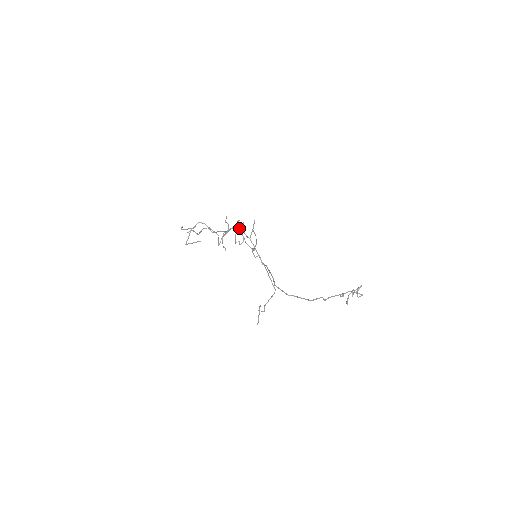
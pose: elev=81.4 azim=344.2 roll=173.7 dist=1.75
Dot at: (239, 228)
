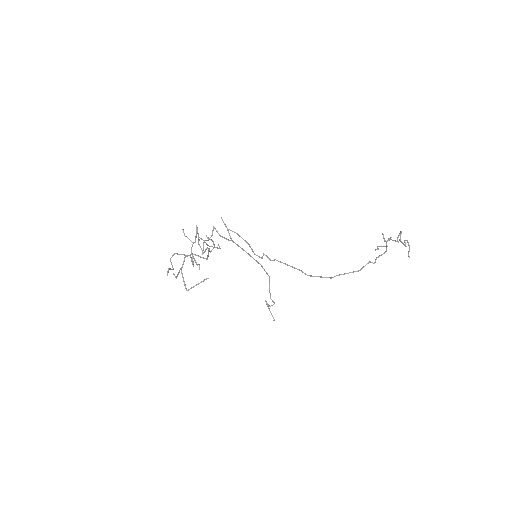
Dot at: (212, 235)
